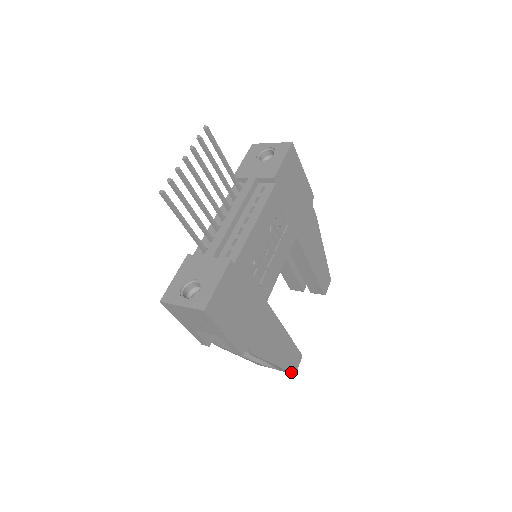
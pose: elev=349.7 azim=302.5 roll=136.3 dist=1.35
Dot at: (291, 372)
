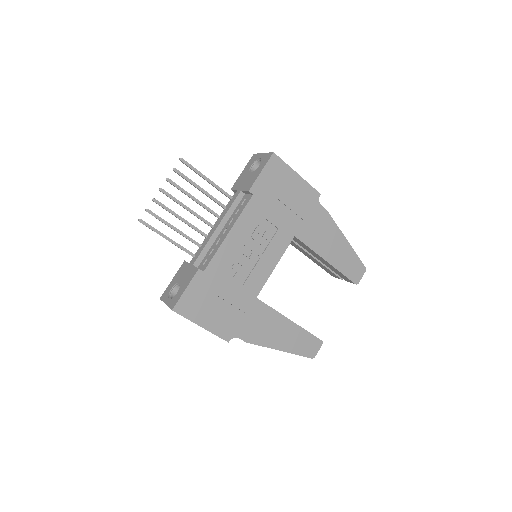
Dot at: (306, 356)
